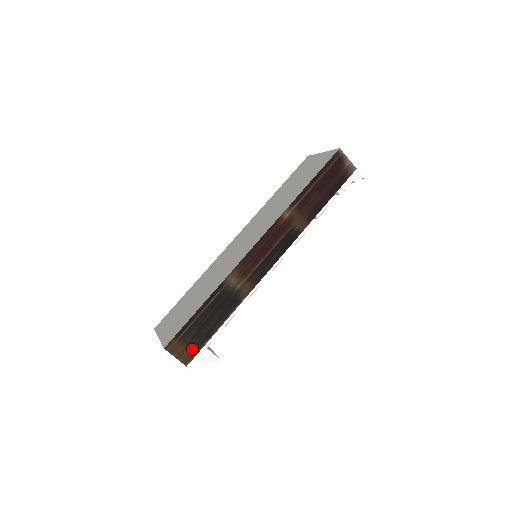
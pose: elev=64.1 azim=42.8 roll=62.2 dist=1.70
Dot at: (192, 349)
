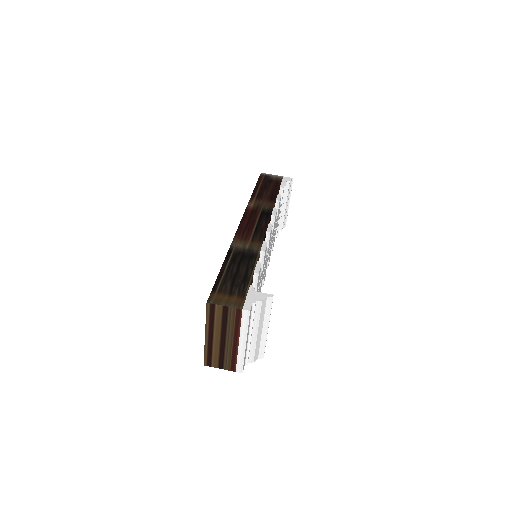
Dot at: (237, 295)
